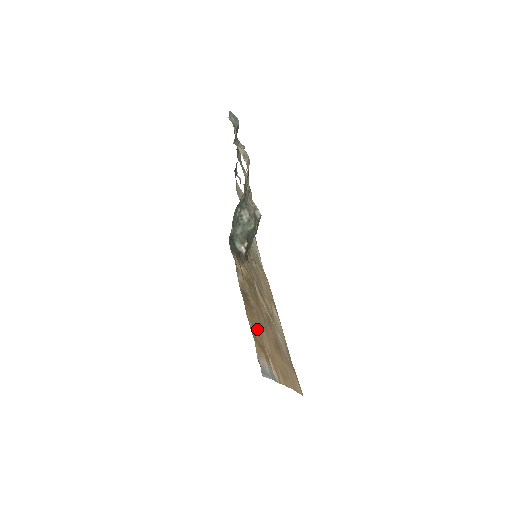
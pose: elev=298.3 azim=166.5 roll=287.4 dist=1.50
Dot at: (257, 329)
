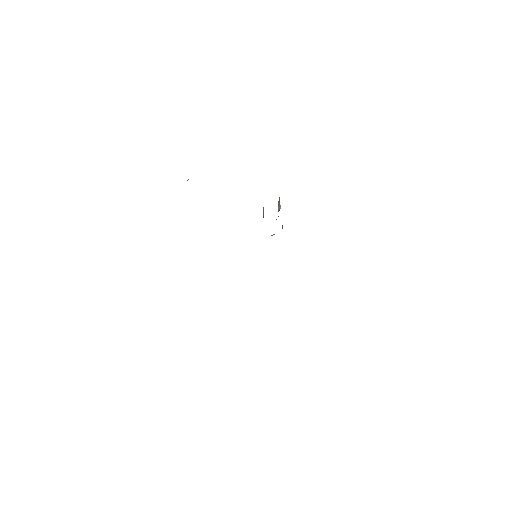
Dot at: occluded
